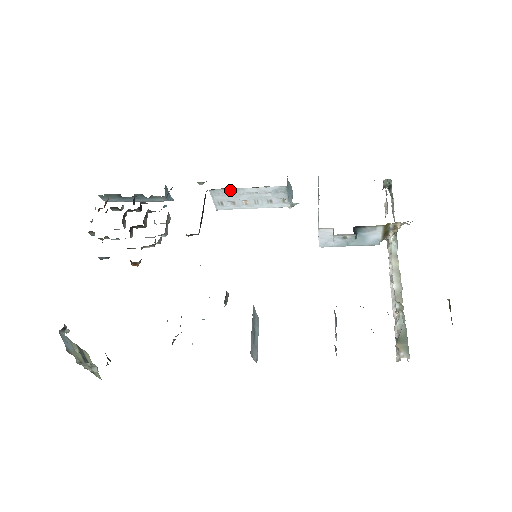
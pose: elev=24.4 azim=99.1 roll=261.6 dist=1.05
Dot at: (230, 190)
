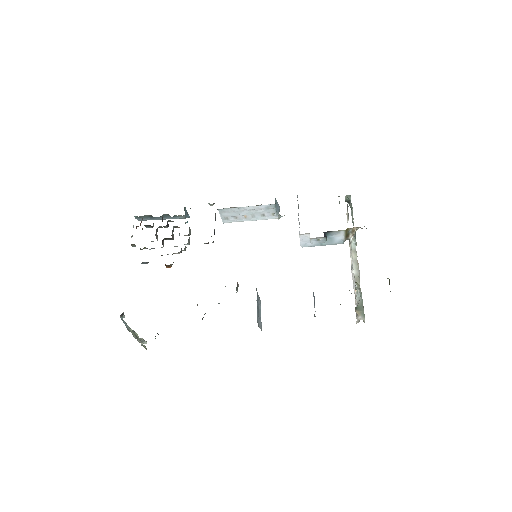
Dot at: (233, 208)
